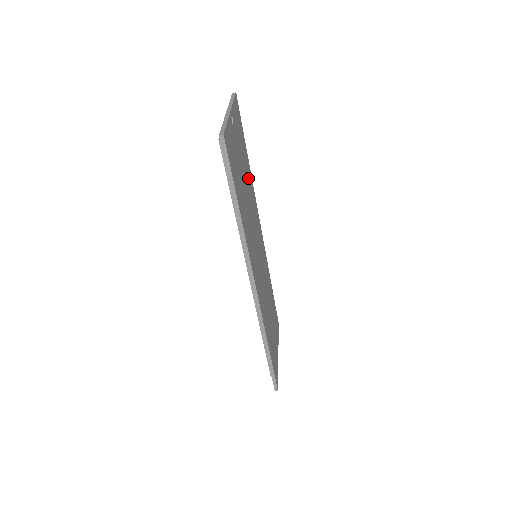
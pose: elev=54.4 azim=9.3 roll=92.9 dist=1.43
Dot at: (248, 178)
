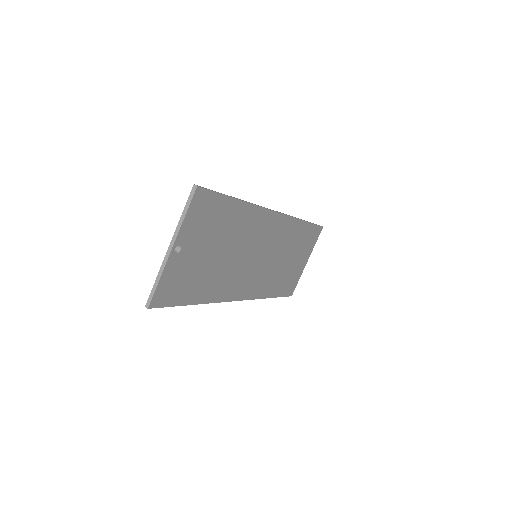
Dot at: (234, 225)
